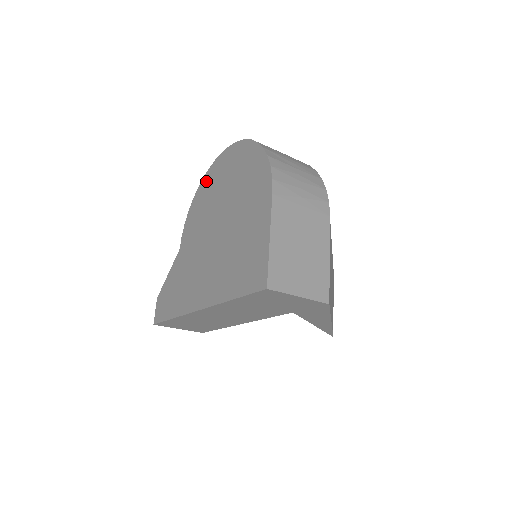
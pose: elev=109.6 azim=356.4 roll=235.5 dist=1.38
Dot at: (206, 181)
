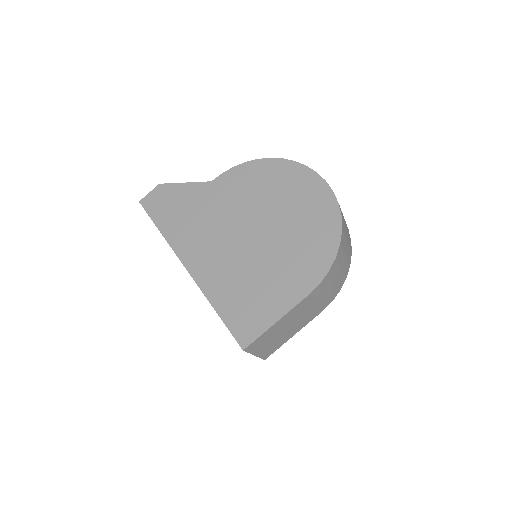
Dot at: (282, 168)
